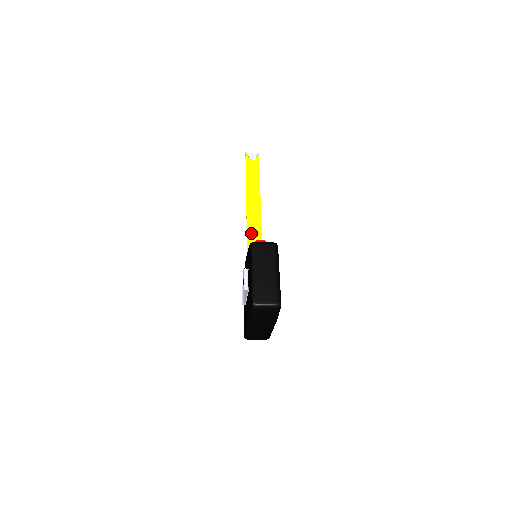
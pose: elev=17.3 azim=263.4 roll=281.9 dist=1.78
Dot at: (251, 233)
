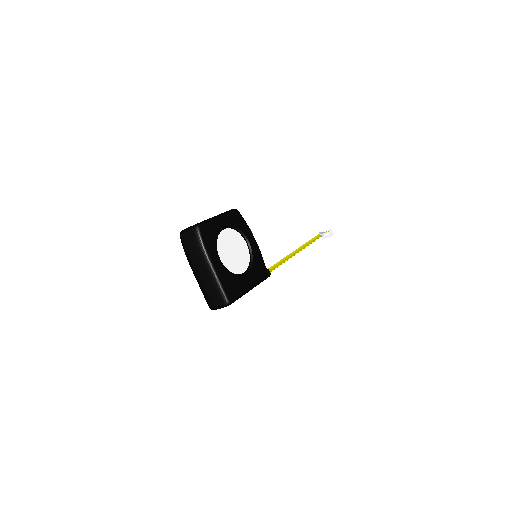
Dot at: (281, 262)
